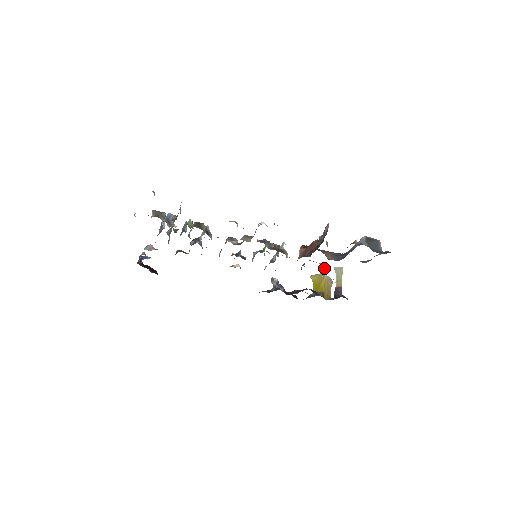
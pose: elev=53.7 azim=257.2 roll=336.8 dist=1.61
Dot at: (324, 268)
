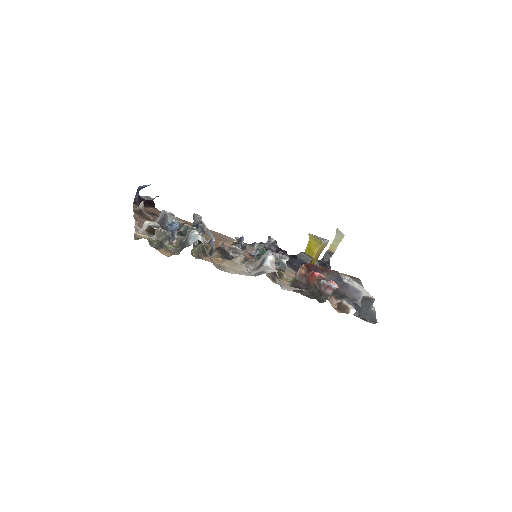
Dot at: occluded
